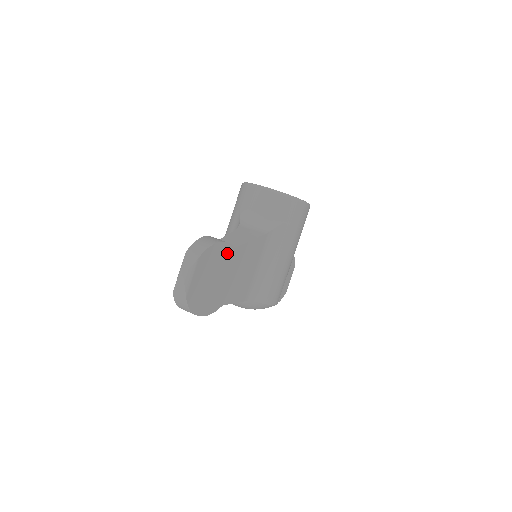
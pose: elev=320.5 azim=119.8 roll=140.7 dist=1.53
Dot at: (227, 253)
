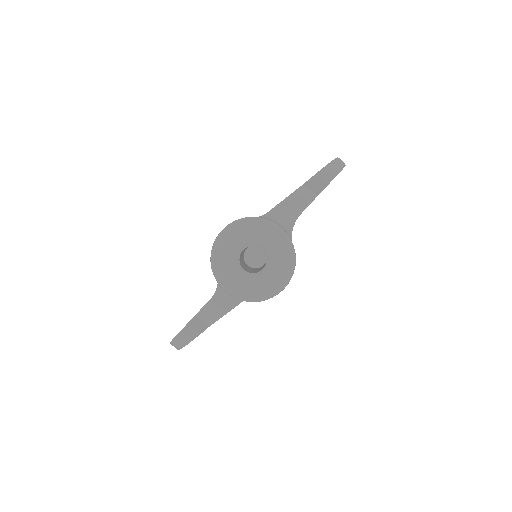
Dot at: occluded
